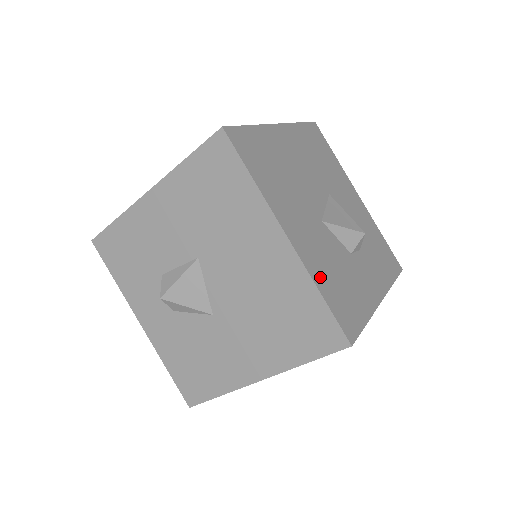
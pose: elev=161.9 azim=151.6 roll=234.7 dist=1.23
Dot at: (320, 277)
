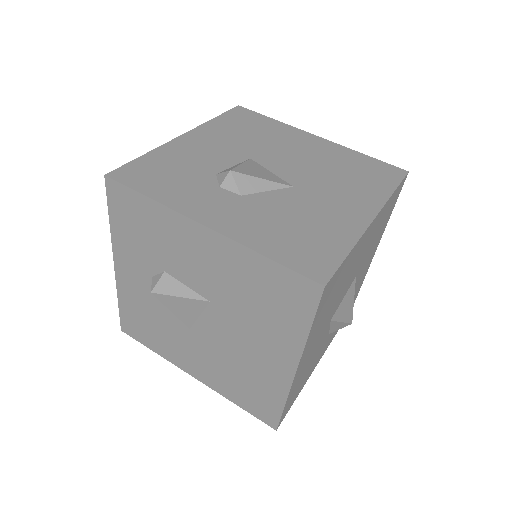
Dot at: (294, 388)
